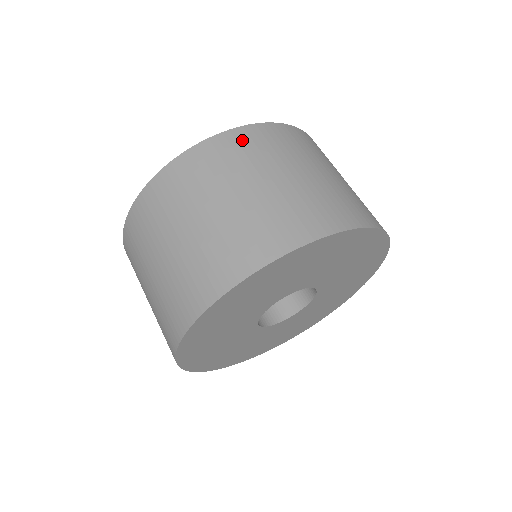
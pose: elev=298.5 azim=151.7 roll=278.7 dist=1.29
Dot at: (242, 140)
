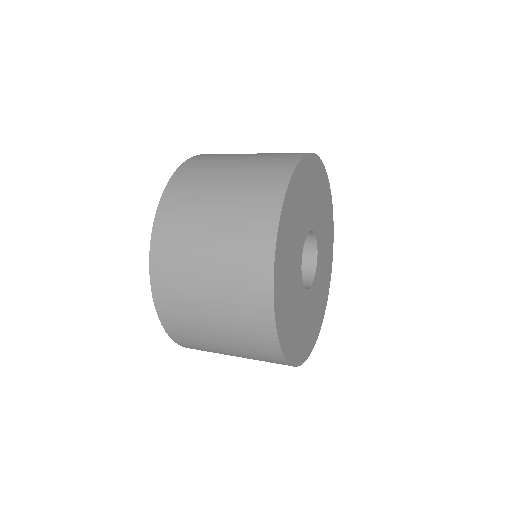
Dot at: occluded
